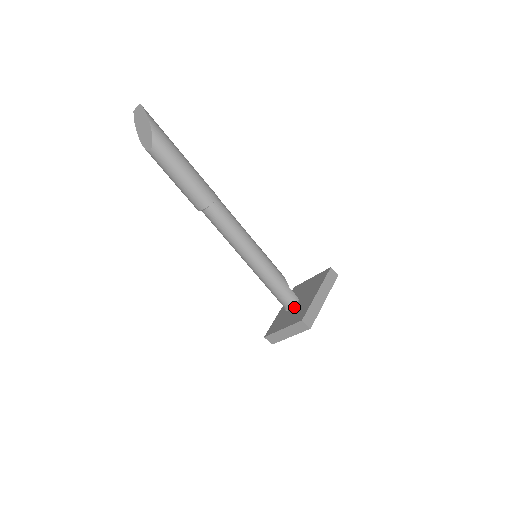
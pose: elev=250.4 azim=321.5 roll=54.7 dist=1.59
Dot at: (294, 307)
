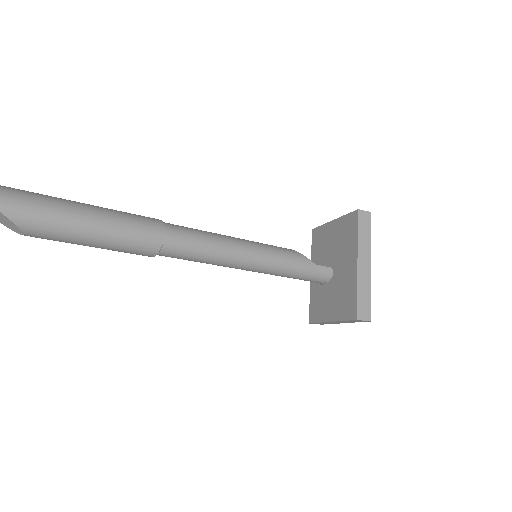
Dot at: (331, 280)
